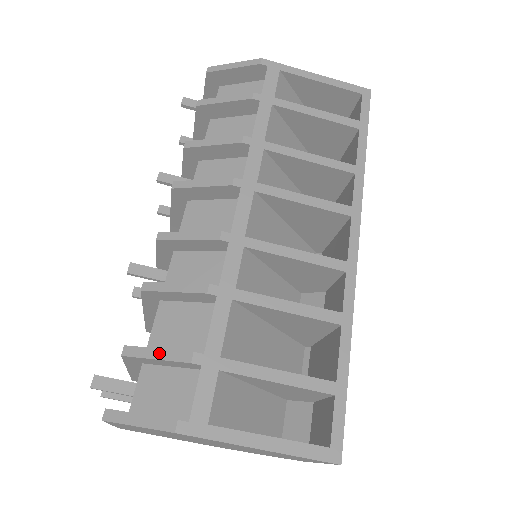
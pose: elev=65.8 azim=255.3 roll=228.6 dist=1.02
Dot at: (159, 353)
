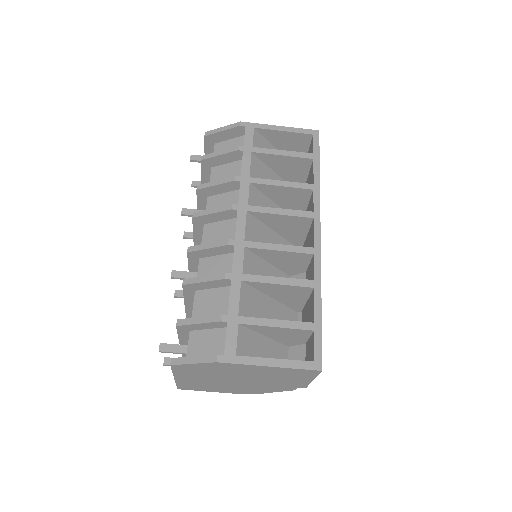
Dot at: (200, 320)
